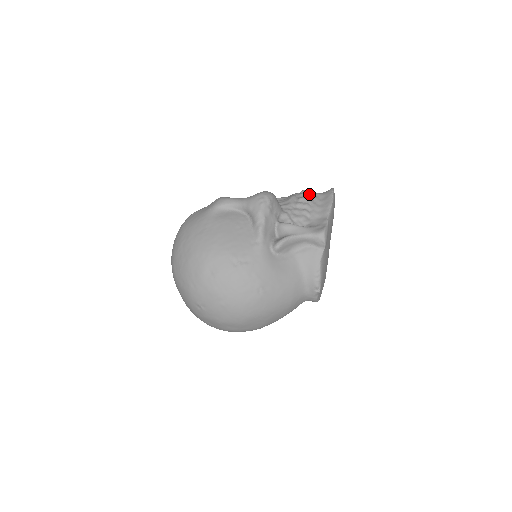
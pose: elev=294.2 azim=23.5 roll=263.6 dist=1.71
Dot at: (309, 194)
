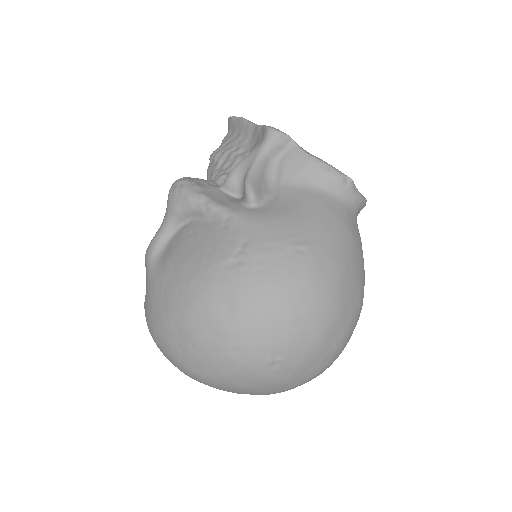
Dot at: (217, 148)
